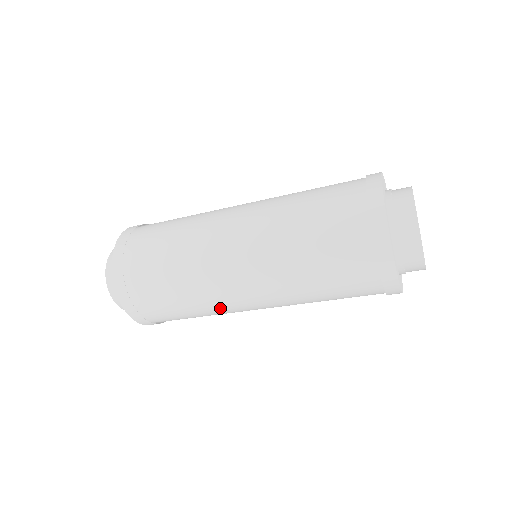
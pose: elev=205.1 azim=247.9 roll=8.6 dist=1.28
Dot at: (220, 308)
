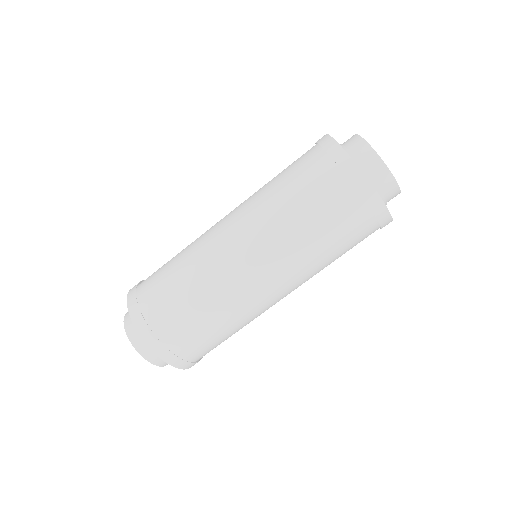
Dot at: (232, 298)
